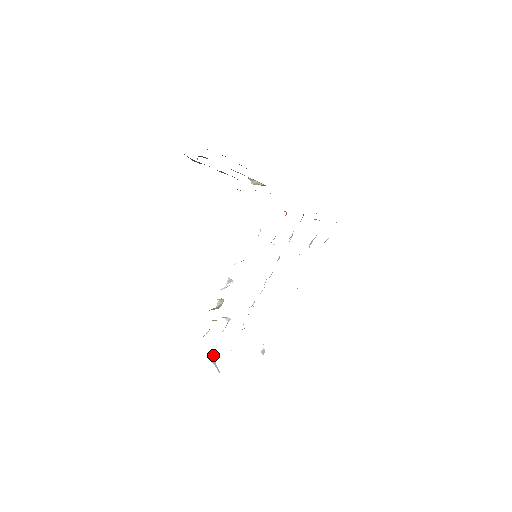
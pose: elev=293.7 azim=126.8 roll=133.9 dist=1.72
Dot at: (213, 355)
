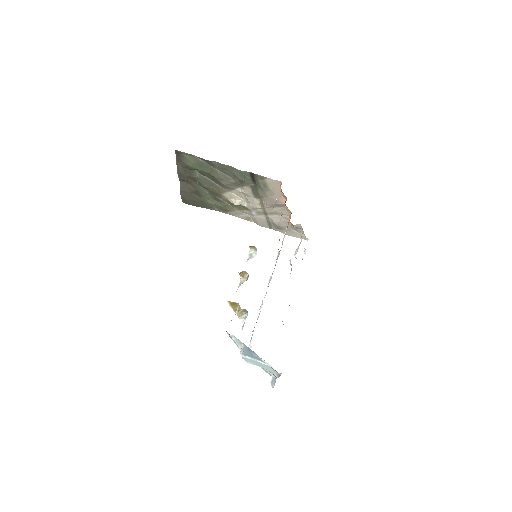
Dot at: (244, 345)
